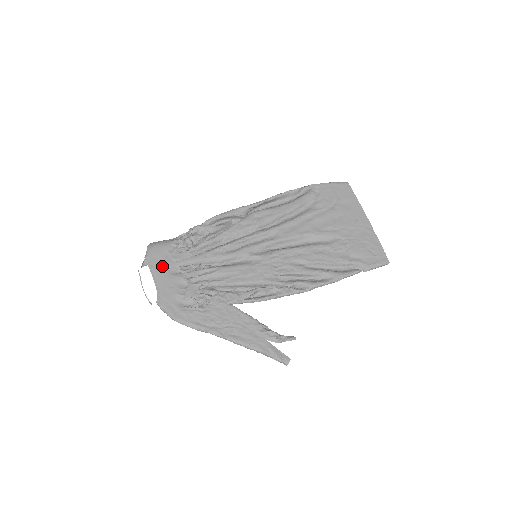
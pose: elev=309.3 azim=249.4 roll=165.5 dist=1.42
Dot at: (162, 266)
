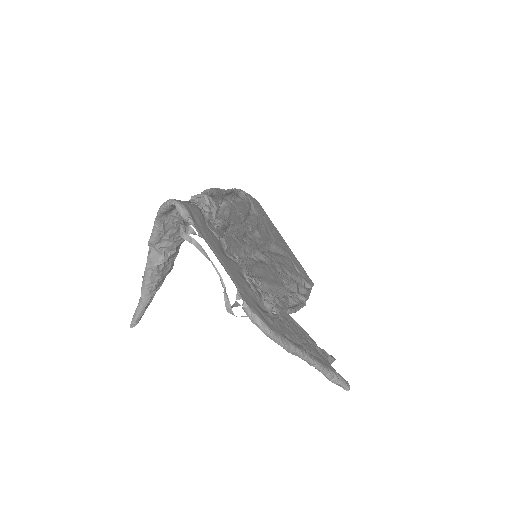
Dot at: (213, 241)
